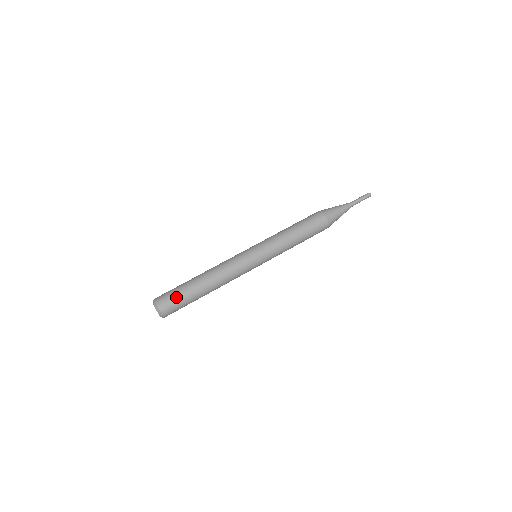
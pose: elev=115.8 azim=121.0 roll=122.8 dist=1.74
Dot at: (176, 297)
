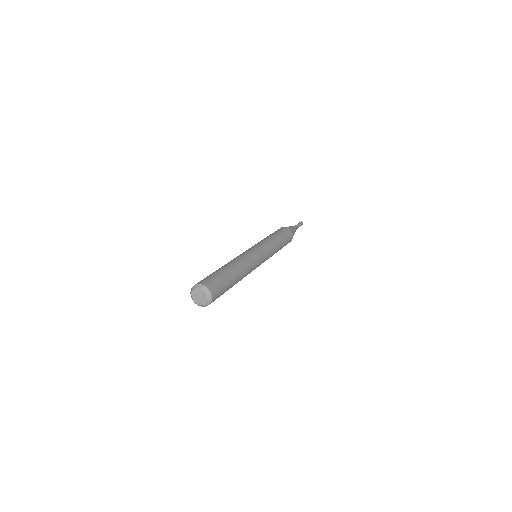
Dot at: (219, 280)
